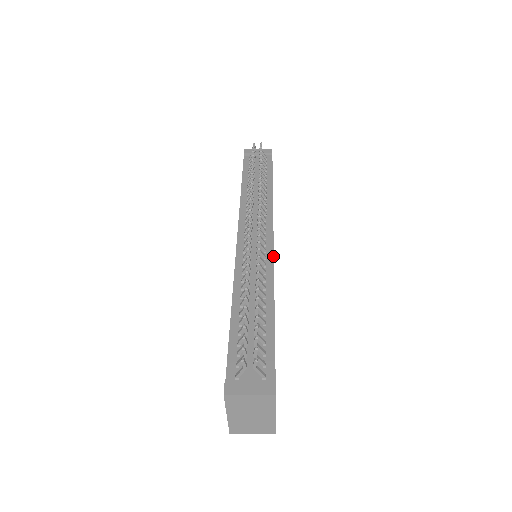
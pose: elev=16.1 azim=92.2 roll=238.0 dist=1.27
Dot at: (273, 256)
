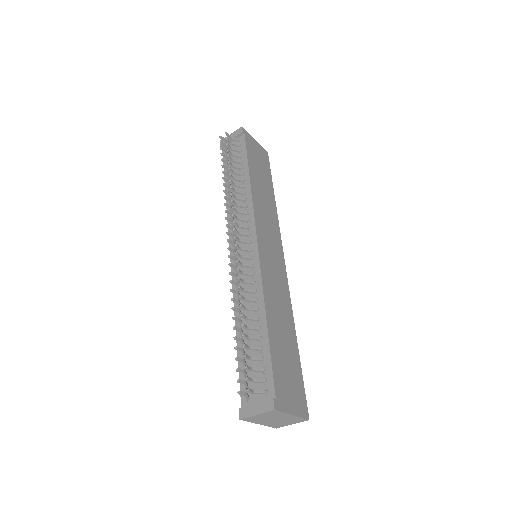
Dot at: (259, 262)
